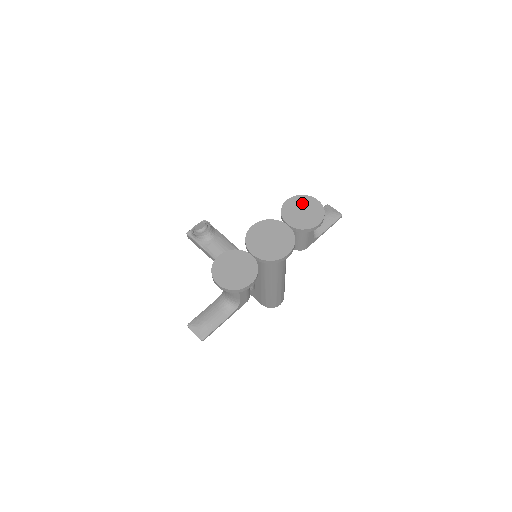
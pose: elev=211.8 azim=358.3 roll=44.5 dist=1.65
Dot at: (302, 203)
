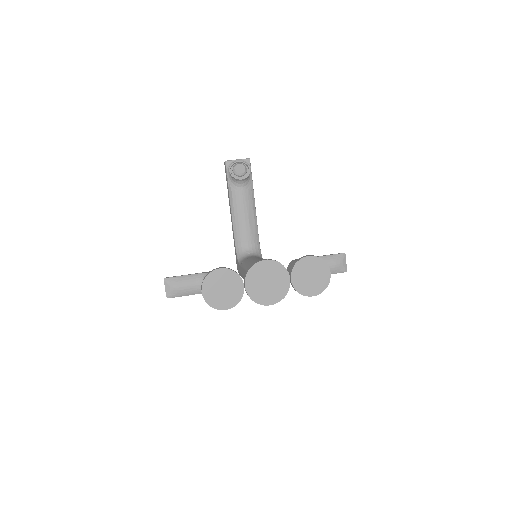
Dot at: (317, 268)
